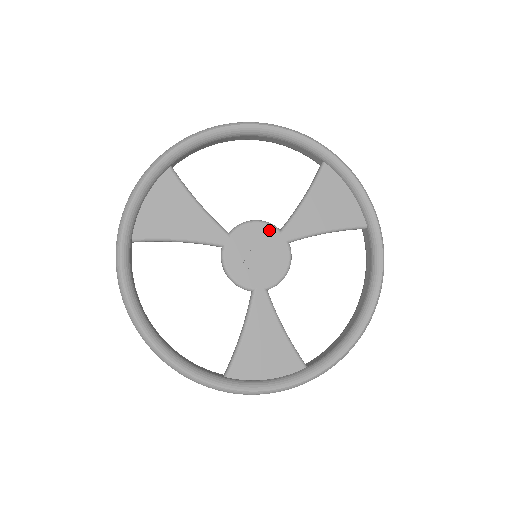
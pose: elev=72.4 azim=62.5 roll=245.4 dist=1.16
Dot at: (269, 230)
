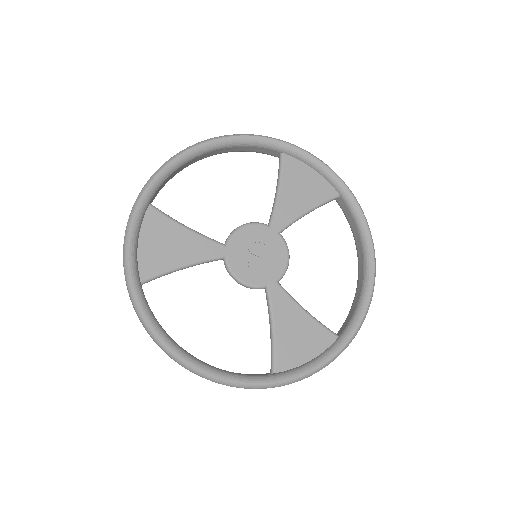
Dot at: (259, 229)
